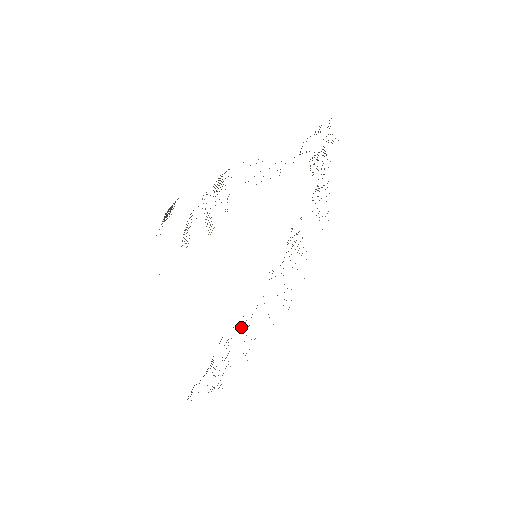
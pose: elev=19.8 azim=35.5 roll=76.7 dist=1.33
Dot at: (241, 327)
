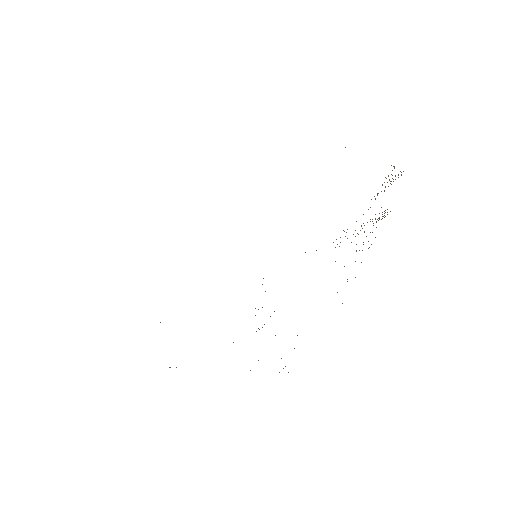
Dot at: occluded
